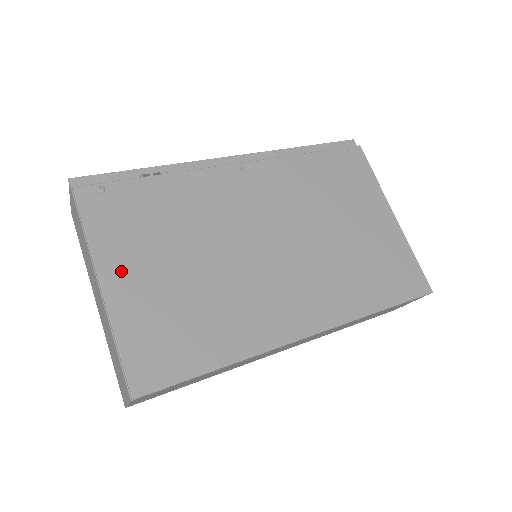
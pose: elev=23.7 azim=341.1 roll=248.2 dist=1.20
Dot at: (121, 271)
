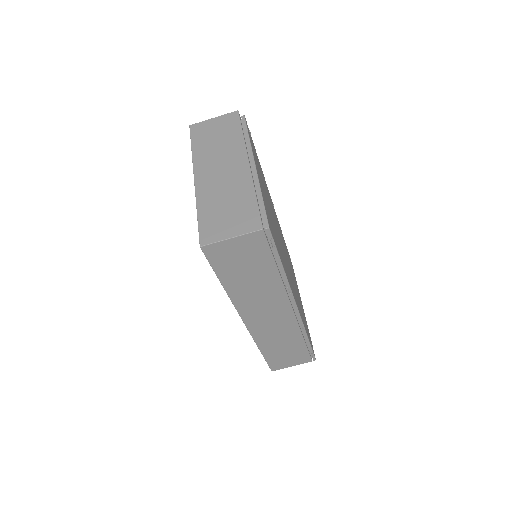
Dot at: occluded
